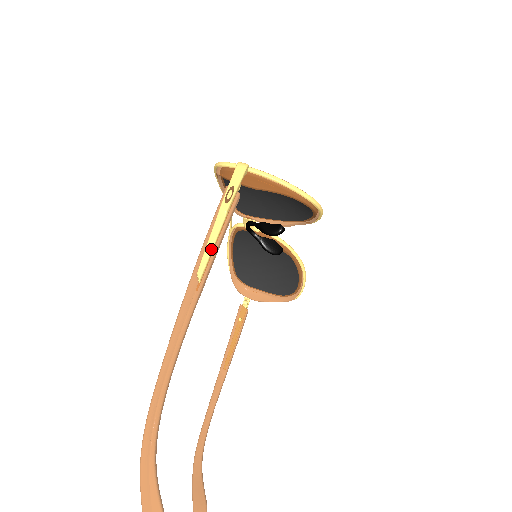
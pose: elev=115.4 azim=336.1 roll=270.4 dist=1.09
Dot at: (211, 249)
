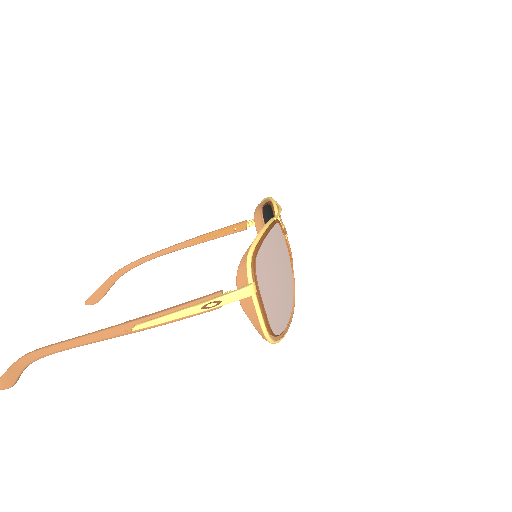
Dot at: (158, 324)
